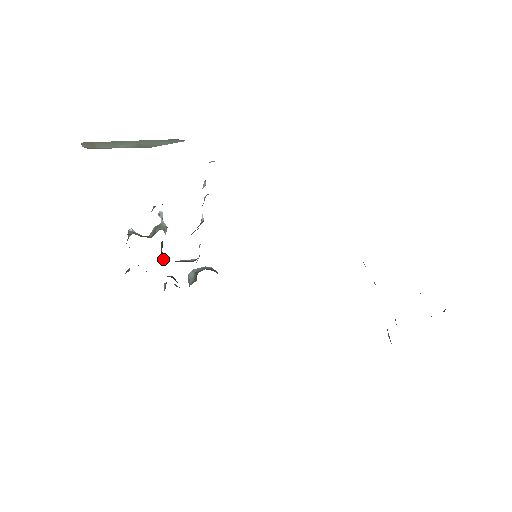
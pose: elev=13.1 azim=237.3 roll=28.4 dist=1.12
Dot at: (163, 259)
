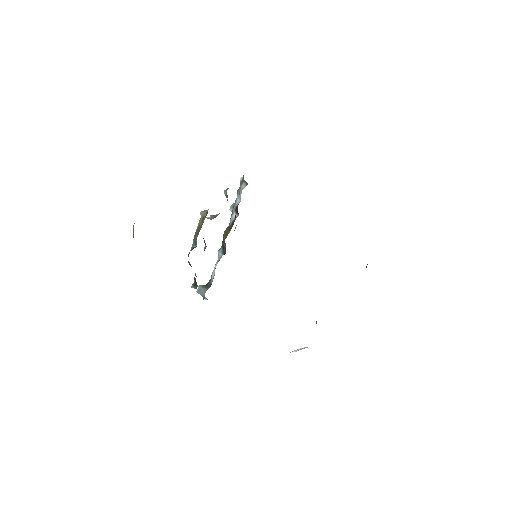
Dot at: occluded
